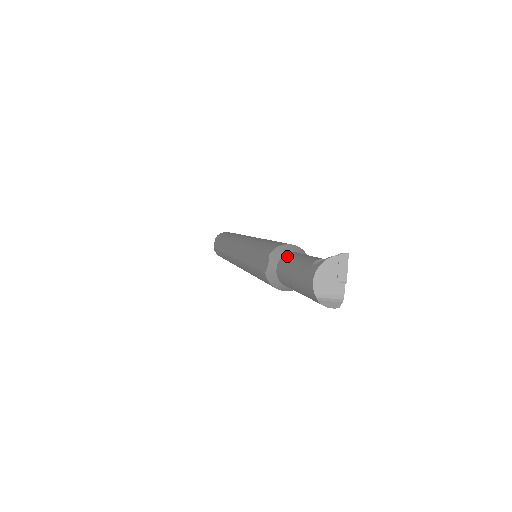
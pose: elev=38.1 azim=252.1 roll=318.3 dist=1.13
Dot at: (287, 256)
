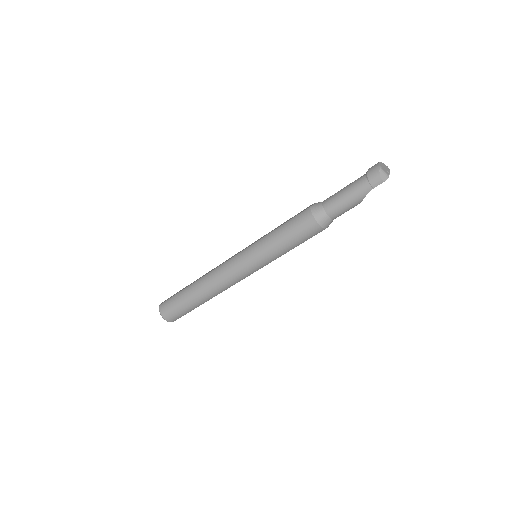
Dot at: occluded
